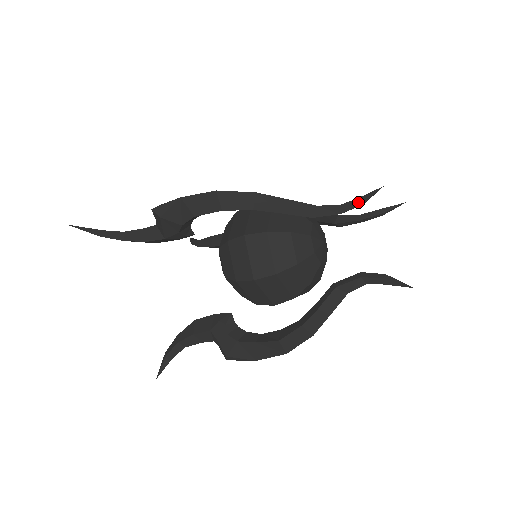
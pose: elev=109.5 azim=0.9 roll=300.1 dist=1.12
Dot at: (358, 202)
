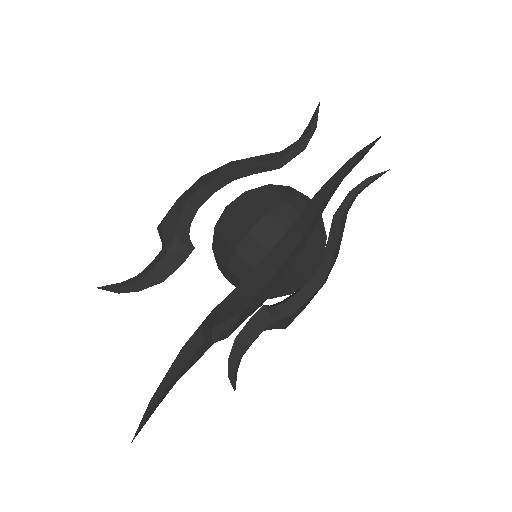
Dot at: (359, 160)
